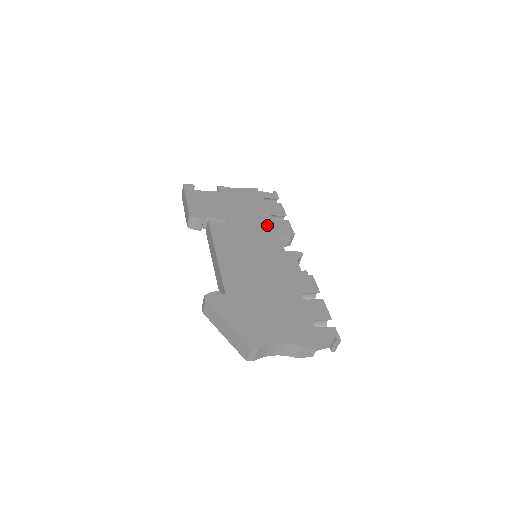
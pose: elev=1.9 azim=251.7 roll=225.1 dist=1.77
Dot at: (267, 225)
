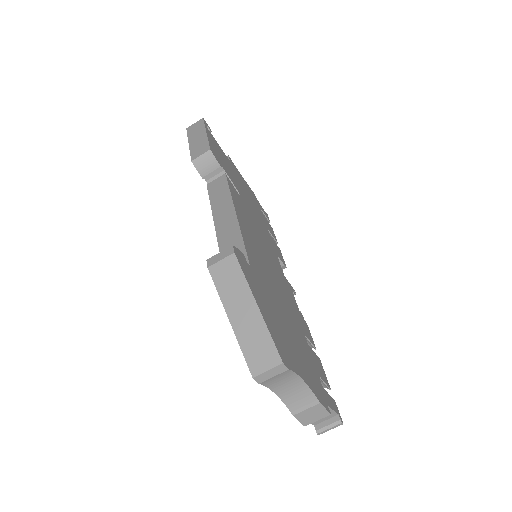
Dot at: (268, 235)
